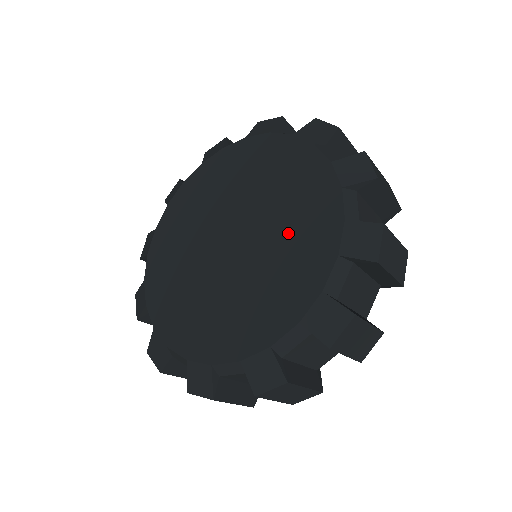
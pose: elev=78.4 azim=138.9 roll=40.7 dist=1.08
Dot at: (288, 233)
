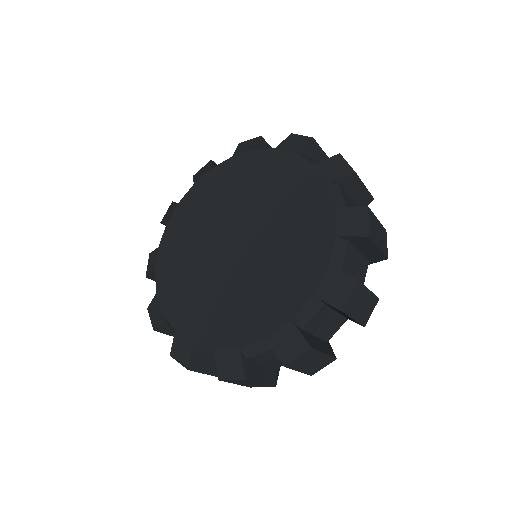
Dot at: (280, 202)
